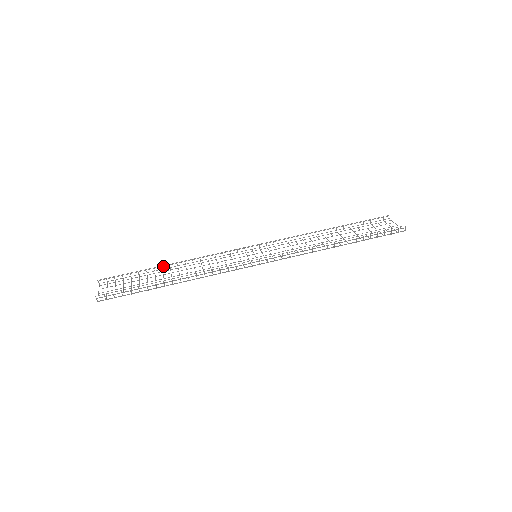
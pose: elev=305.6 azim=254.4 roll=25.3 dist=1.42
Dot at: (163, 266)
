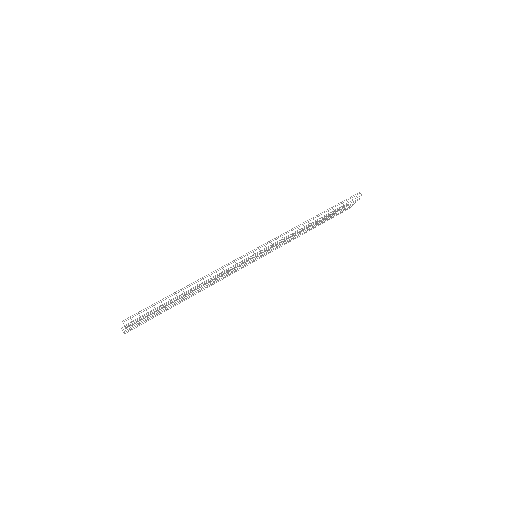
Dot at: (179, 298)
